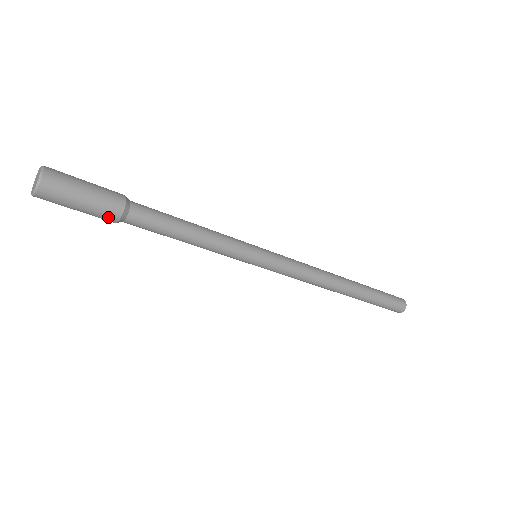
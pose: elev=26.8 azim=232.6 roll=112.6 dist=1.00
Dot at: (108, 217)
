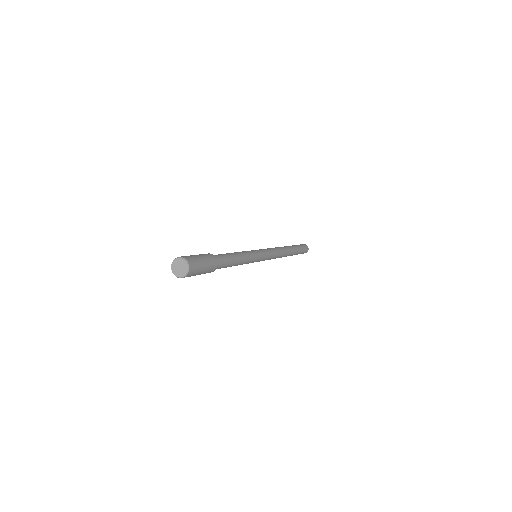
Dot at: occluded
